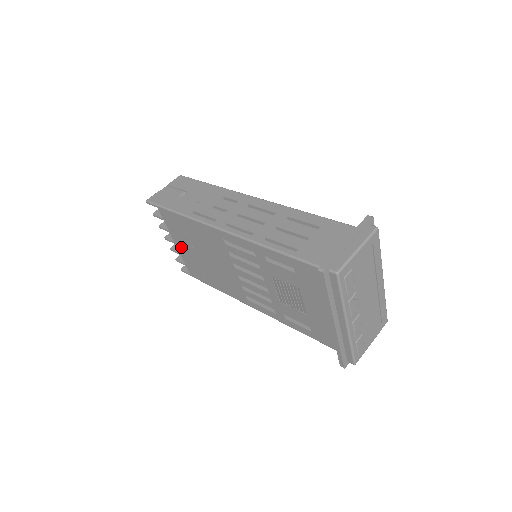
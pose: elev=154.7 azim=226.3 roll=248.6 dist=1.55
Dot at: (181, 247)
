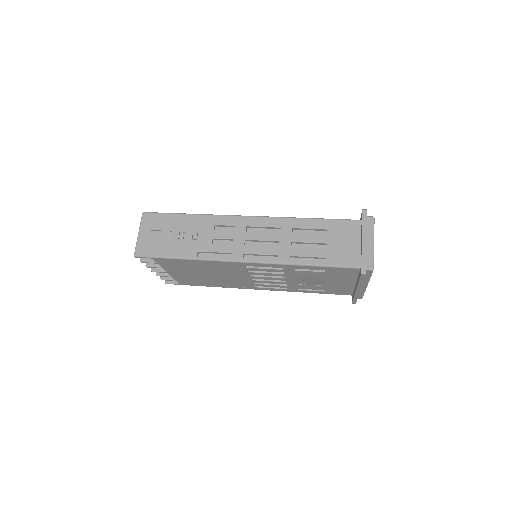
Dot at: (176, 274)
